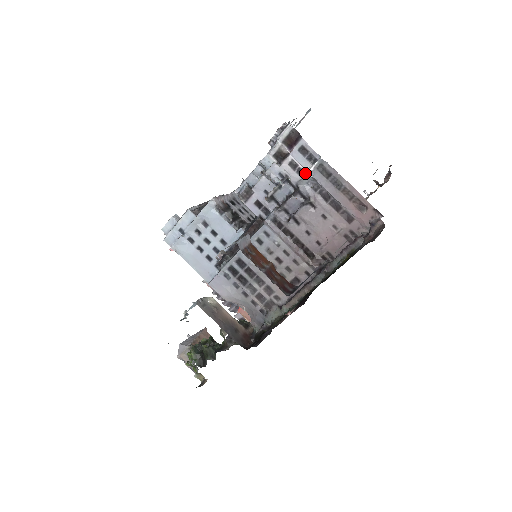
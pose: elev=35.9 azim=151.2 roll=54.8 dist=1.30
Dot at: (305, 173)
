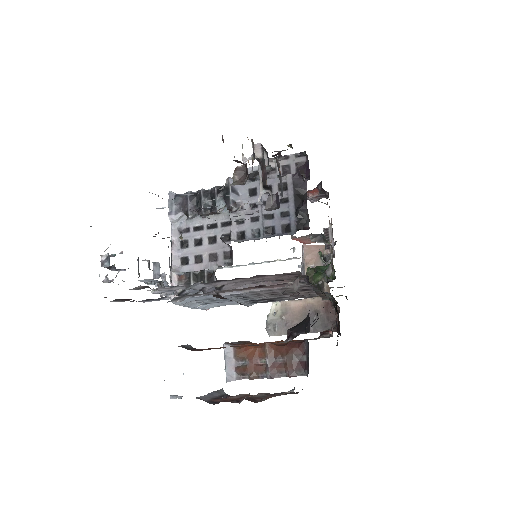
Dot at: (179, 286)
